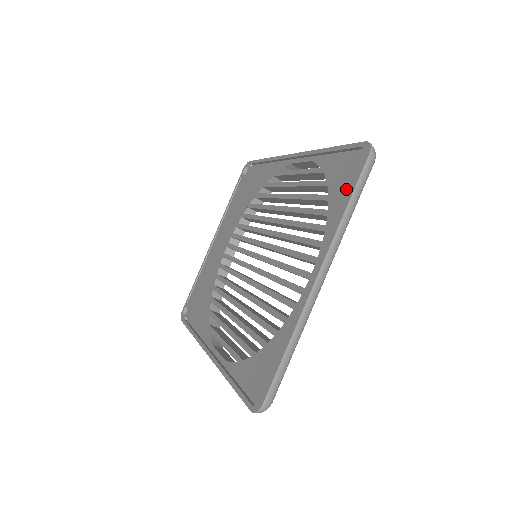
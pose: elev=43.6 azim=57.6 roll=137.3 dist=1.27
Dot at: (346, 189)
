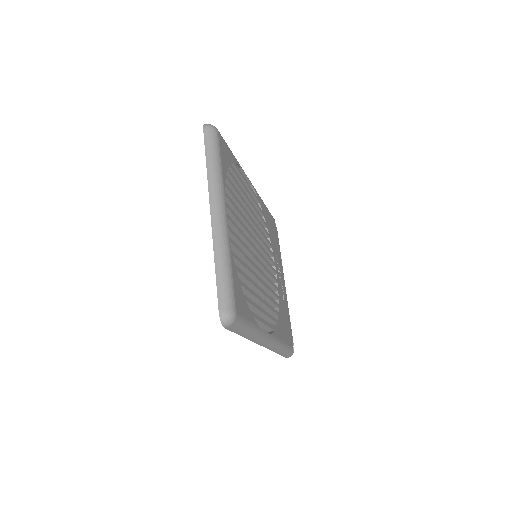
Dot at: occluded
